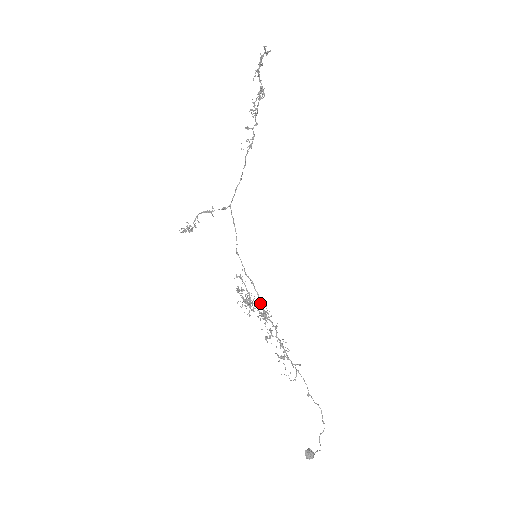
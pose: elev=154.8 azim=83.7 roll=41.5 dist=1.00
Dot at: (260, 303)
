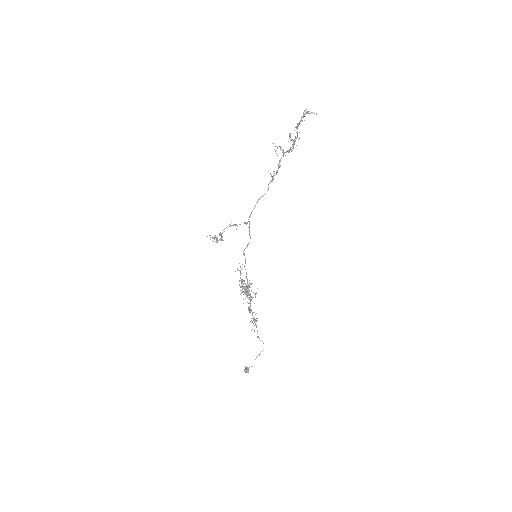
Dot at: (247, 286)
